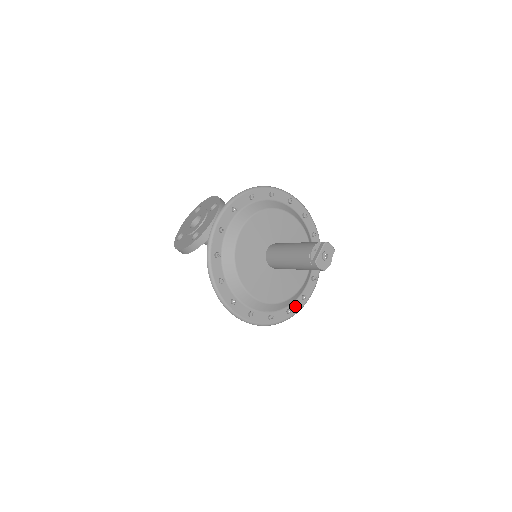
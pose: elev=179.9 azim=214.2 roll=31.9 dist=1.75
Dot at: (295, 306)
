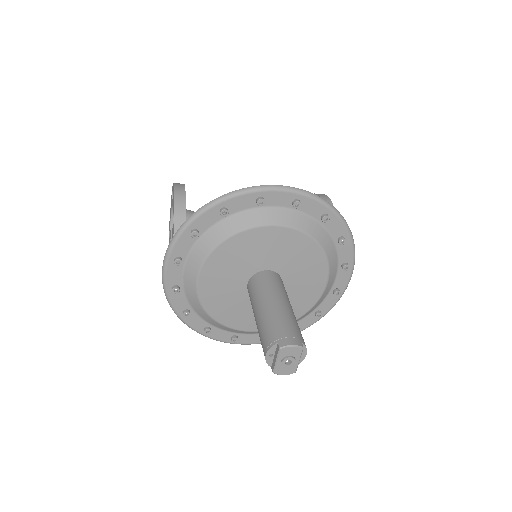
Dot at: (326, 304)
